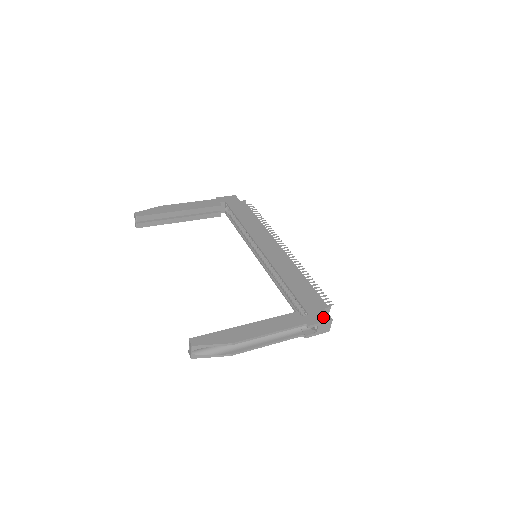
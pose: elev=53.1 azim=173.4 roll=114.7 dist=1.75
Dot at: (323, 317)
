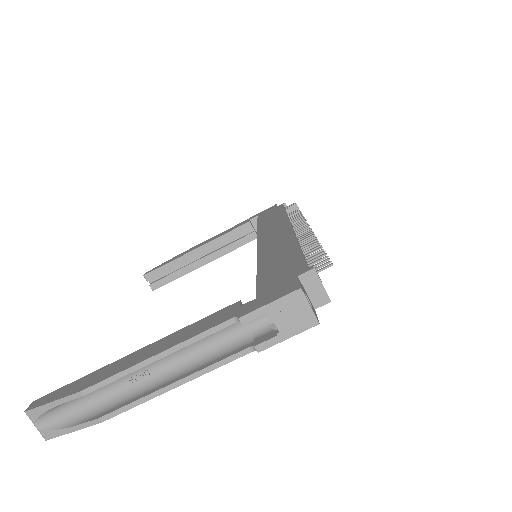
Dot at: (282, 291)
